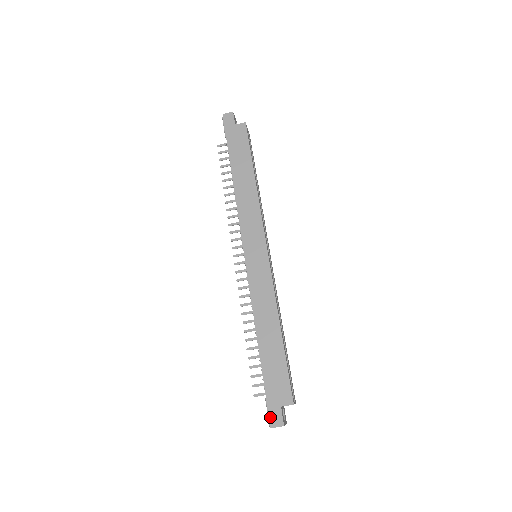
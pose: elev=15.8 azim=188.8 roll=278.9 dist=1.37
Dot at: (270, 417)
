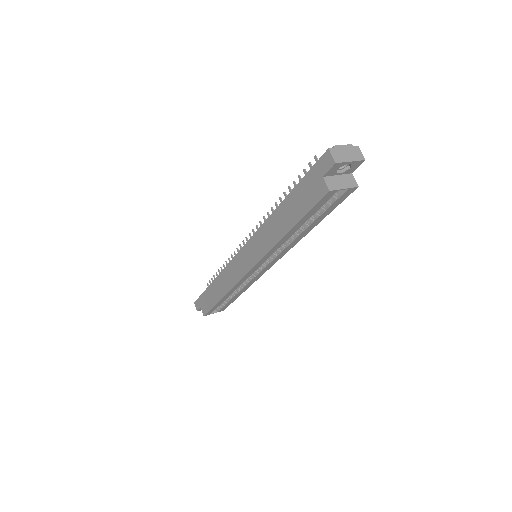
Dot at: (196, 301)
